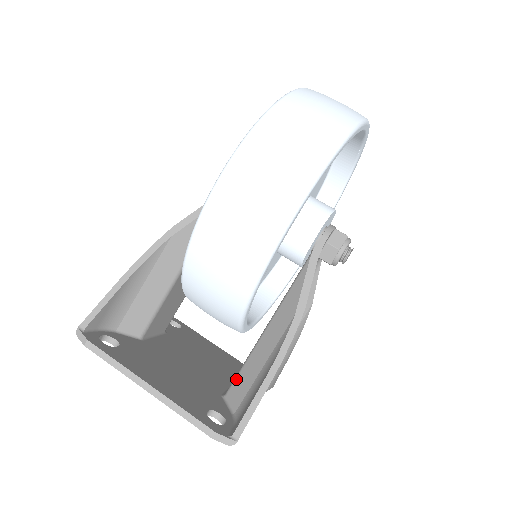
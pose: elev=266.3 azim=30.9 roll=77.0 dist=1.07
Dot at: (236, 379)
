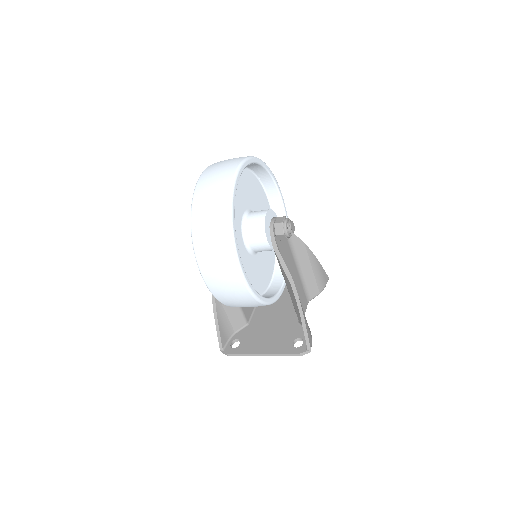
Dot at: occluded
